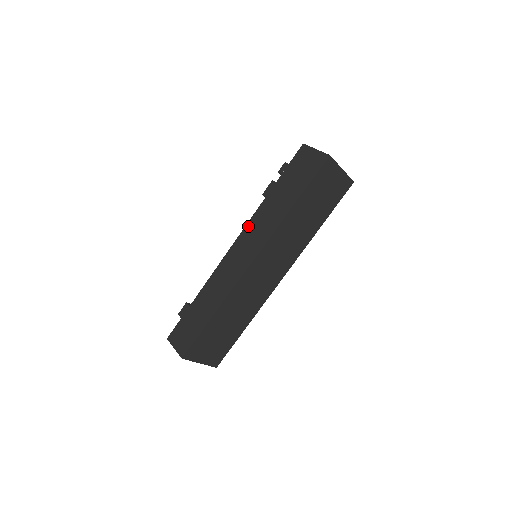
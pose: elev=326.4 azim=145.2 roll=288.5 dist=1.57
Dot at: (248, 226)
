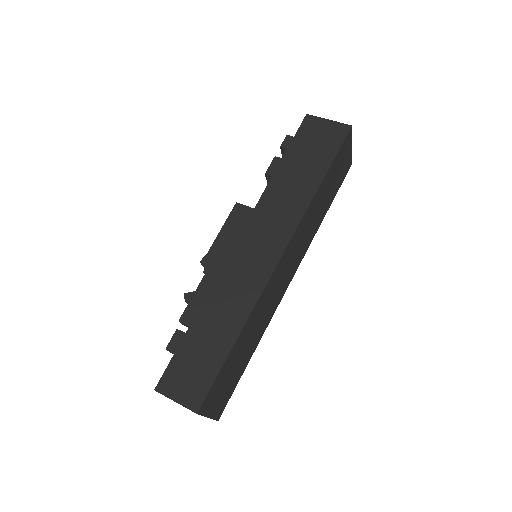
Dot at: (256, 213)
